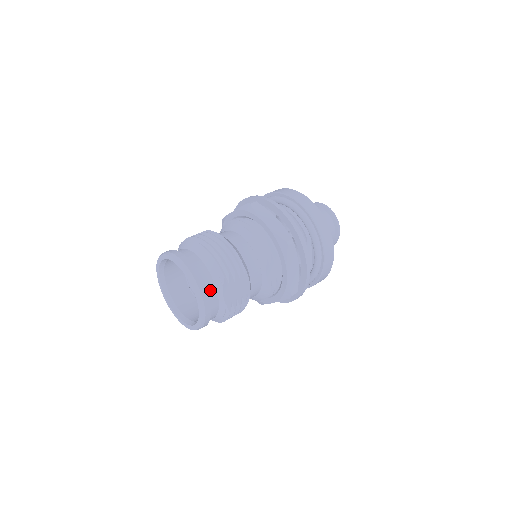
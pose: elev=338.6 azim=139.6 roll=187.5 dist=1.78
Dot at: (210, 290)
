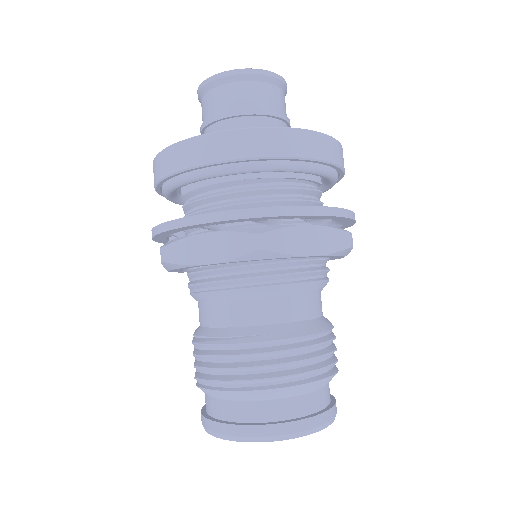
Dot at: (329, 393)
